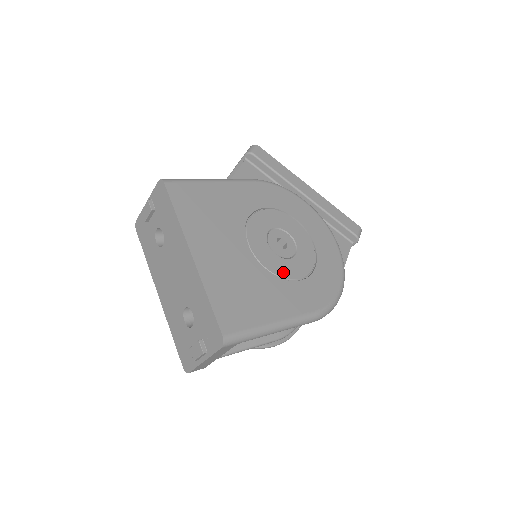
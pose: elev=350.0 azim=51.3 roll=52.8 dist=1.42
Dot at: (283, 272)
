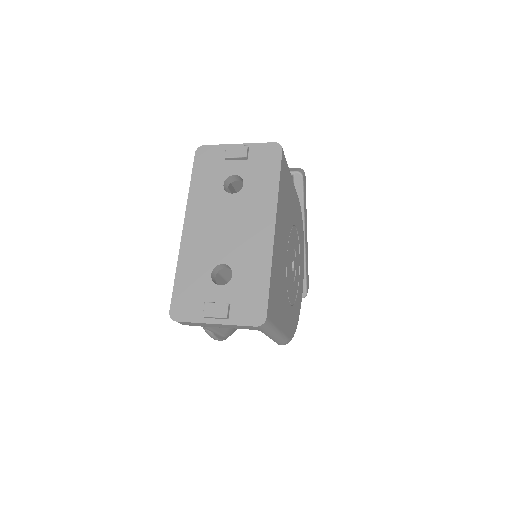
Dot at: (289, 290)
